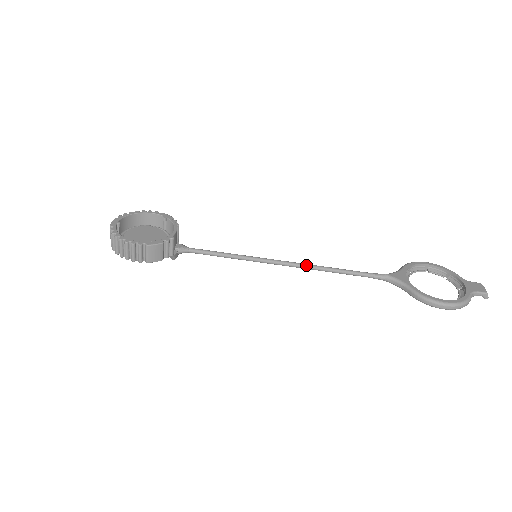
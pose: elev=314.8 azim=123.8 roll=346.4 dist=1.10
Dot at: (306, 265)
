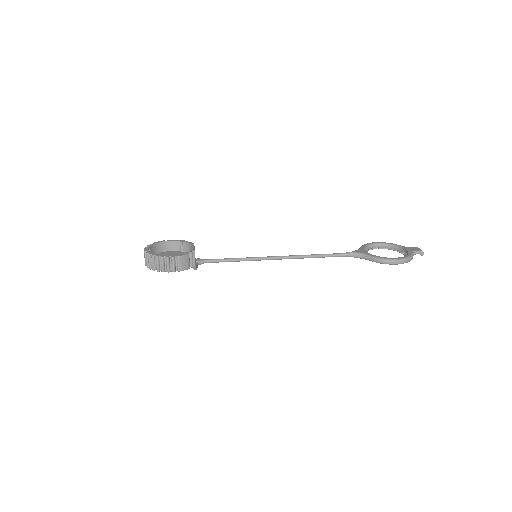
Dot at: (293, 256)
